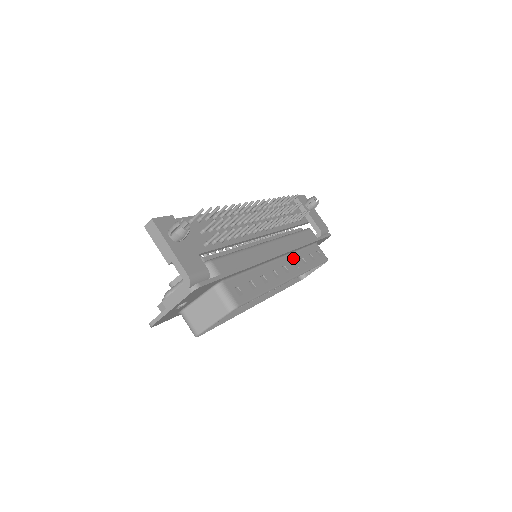
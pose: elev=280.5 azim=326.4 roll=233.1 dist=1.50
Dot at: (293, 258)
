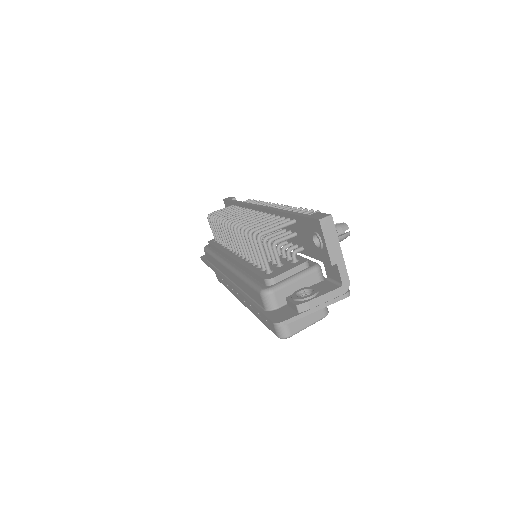
Dot at: occluded
